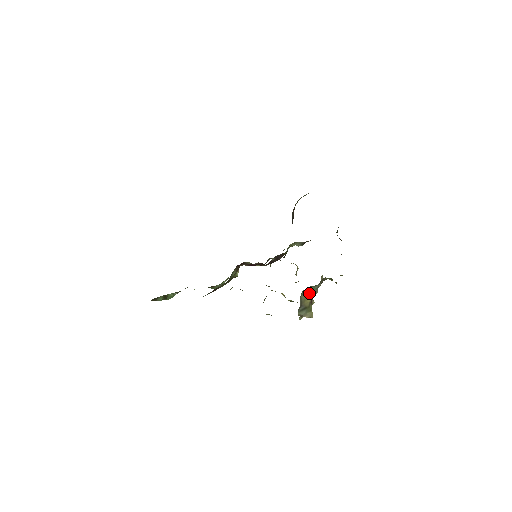
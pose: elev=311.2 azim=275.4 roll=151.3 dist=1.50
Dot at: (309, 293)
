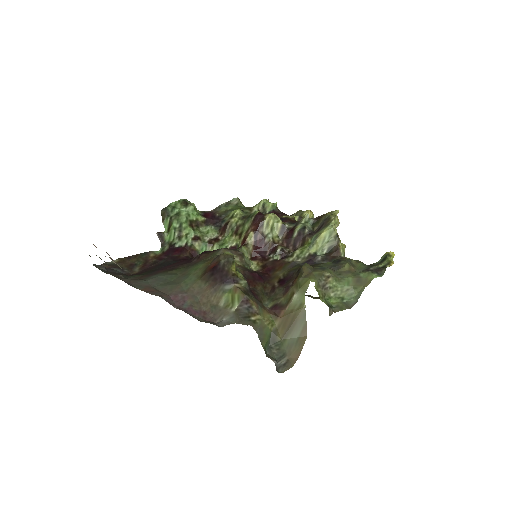
Dot at: occluded
